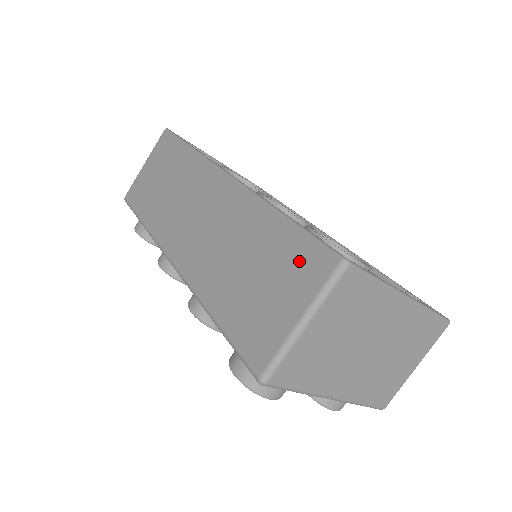
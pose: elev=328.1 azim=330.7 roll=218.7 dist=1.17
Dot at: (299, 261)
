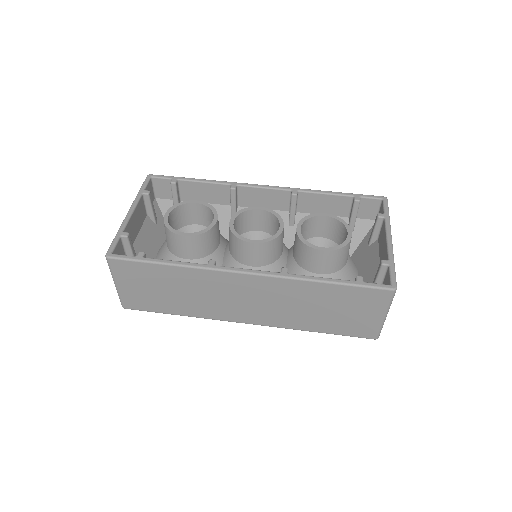
Dot at: (364, 298)
